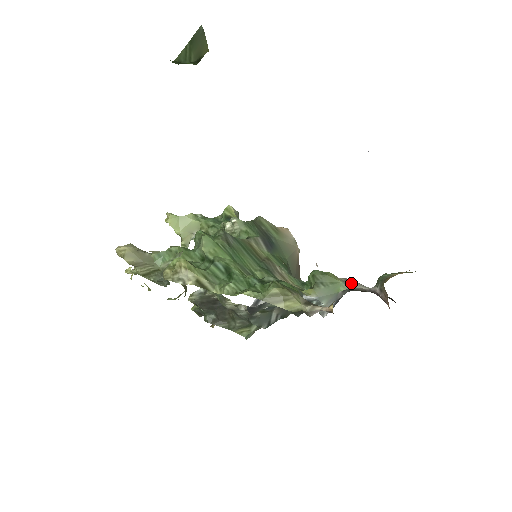
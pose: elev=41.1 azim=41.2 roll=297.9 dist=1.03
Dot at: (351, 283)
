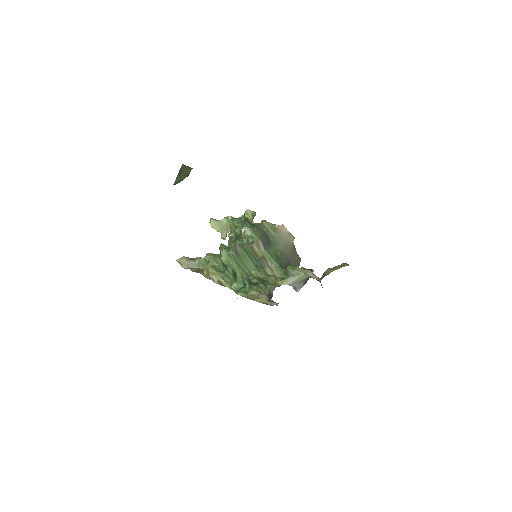
Dot at: (309, 274)
